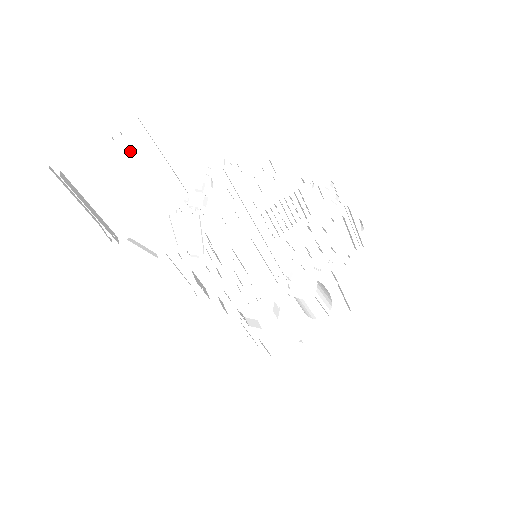
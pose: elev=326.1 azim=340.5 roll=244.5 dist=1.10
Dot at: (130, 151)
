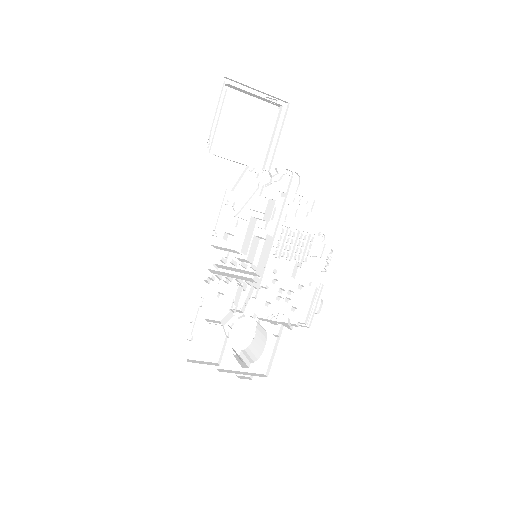
Dot at: (265, 114)
